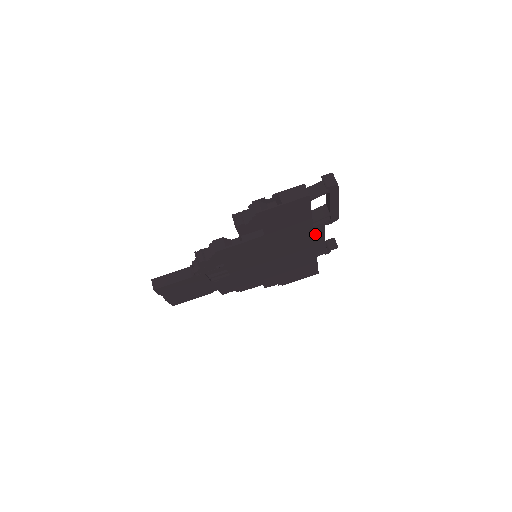
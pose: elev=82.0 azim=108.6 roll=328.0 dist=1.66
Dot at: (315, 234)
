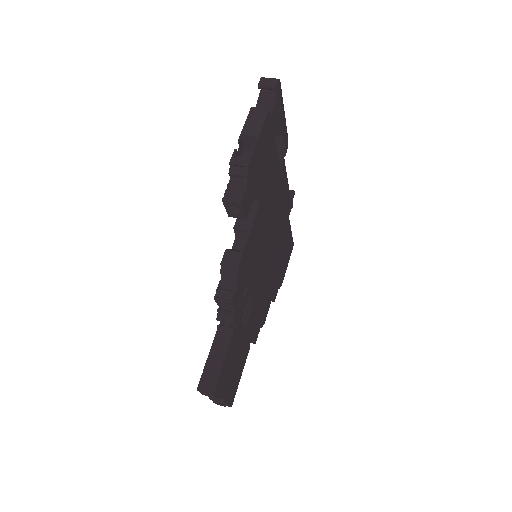
Dot at: (282, 178)
